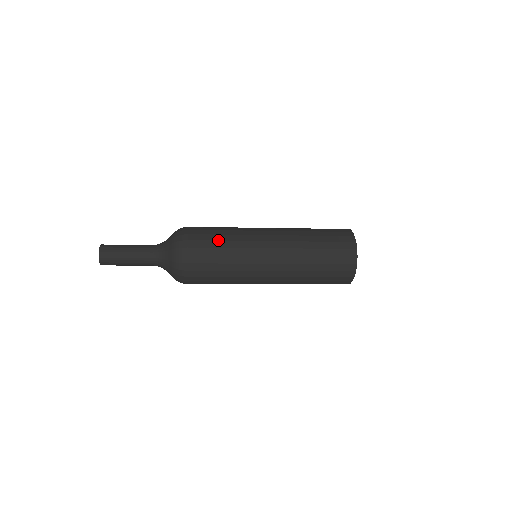
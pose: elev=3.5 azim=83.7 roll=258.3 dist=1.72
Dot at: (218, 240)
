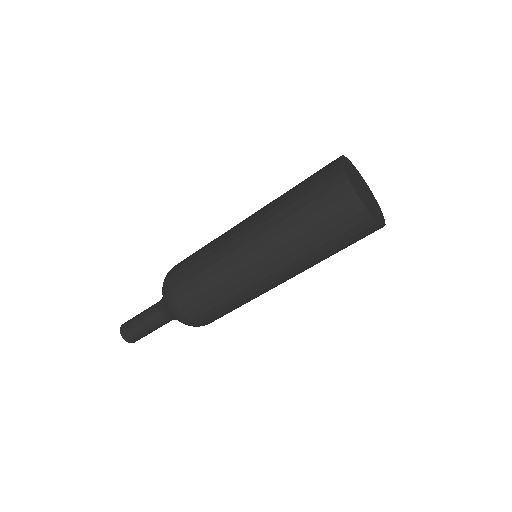
Dot at: occluded
